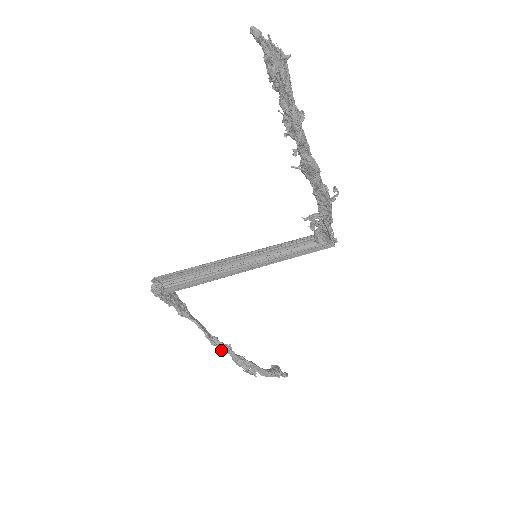
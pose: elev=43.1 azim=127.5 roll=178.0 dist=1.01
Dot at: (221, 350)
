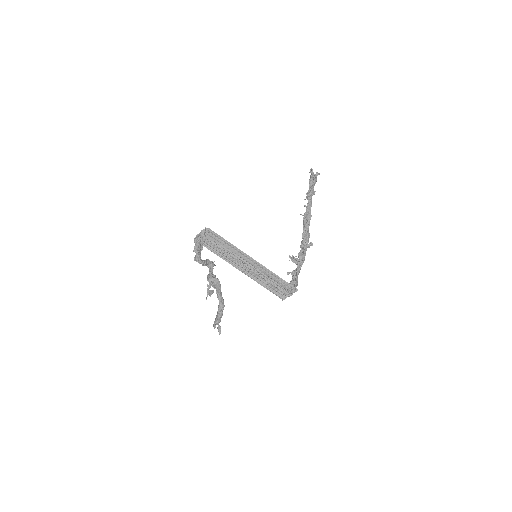
Dot at: (208, 264)
